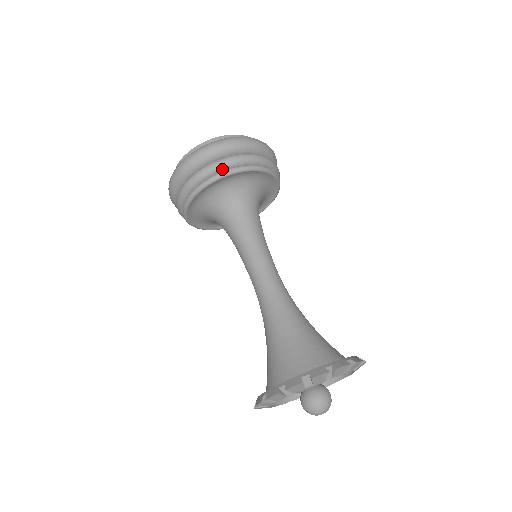
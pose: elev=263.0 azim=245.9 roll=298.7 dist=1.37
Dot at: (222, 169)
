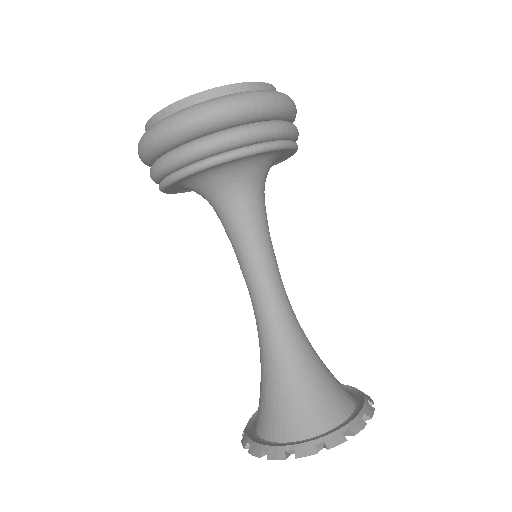
Dot at: (233, 147)
